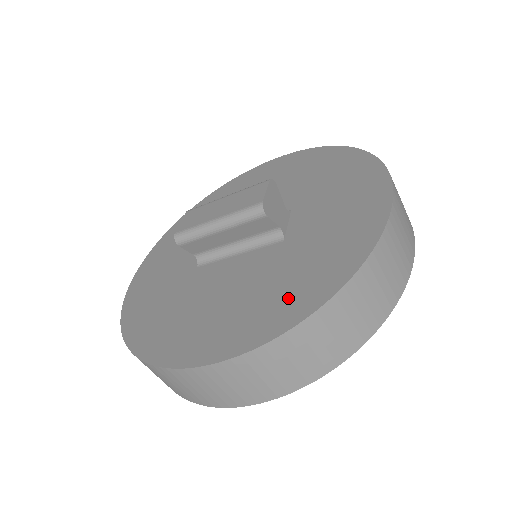
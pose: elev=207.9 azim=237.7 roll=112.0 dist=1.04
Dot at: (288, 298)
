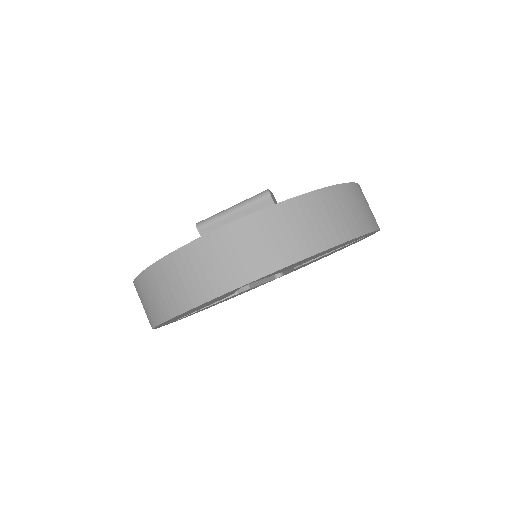
Dot at: occluded
